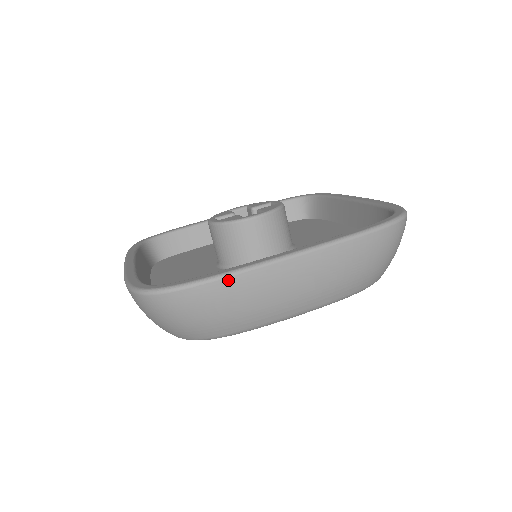
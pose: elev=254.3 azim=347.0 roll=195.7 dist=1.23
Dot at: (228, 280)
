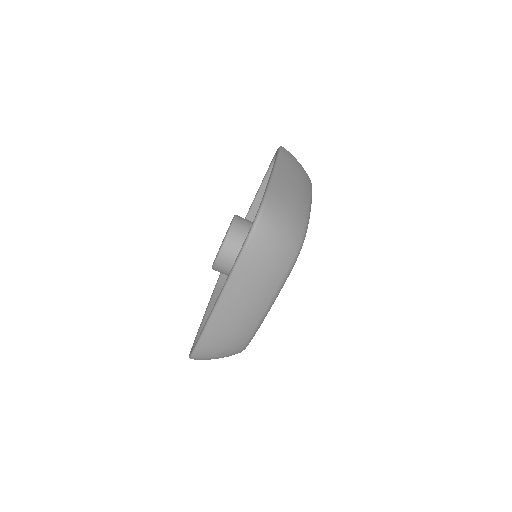
Dot at: (274, 183)
